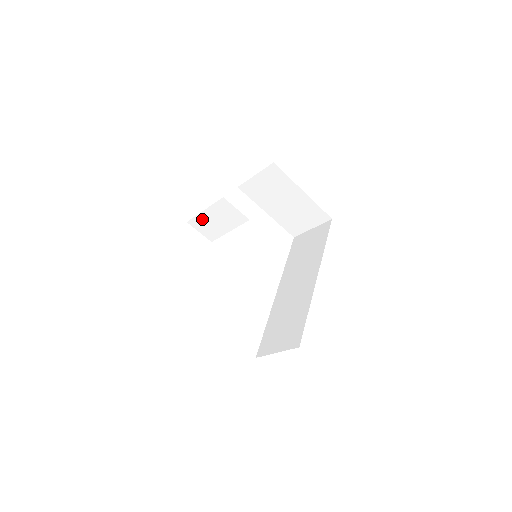
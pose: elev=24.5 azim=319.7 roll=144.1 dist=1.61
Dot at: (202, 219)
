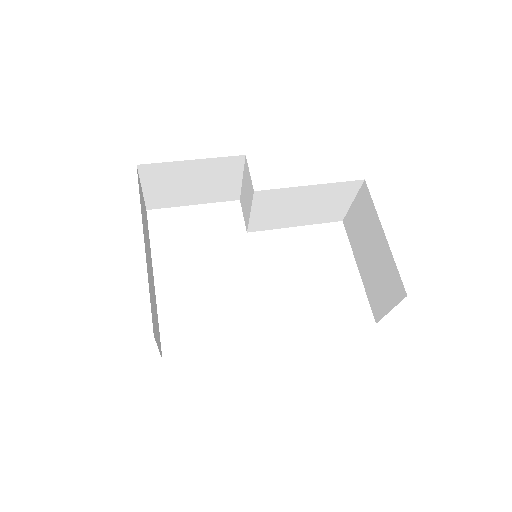
Dot at: (243, 194)
